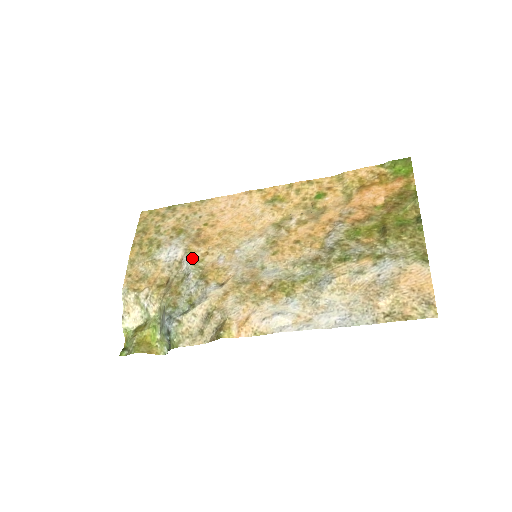
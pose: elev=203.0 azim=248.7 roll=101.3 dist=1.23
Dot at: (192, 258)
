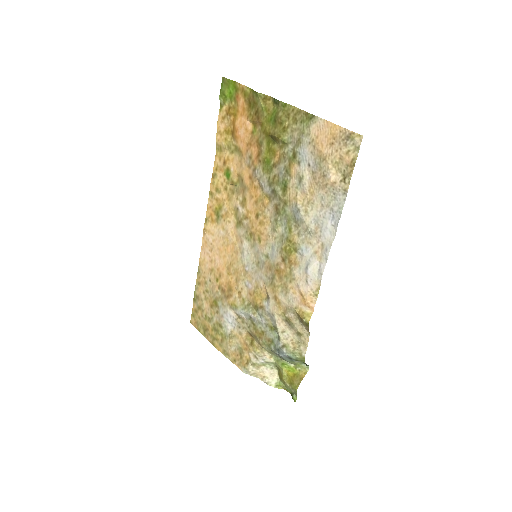
Dot at: (239, 307)
